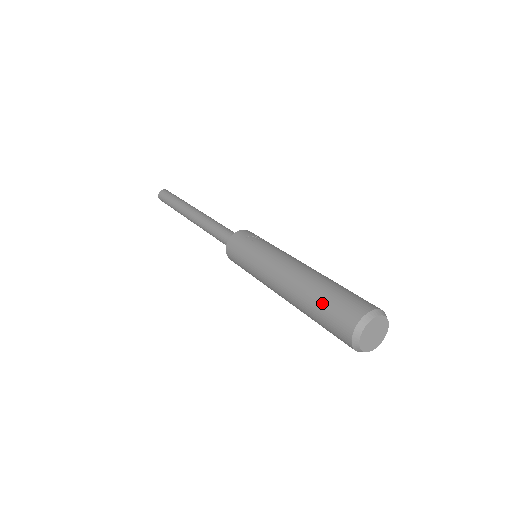
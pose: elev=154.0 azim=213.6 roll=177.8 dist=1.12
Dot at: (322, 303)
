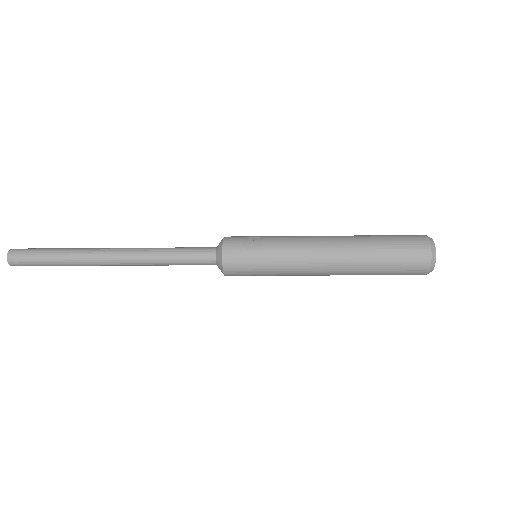
Dot at: (388, 259)
